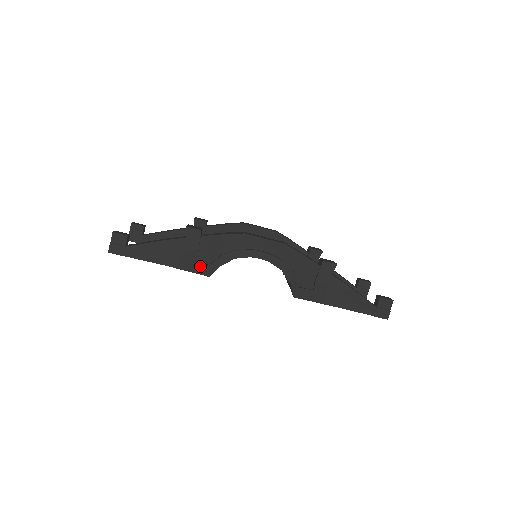
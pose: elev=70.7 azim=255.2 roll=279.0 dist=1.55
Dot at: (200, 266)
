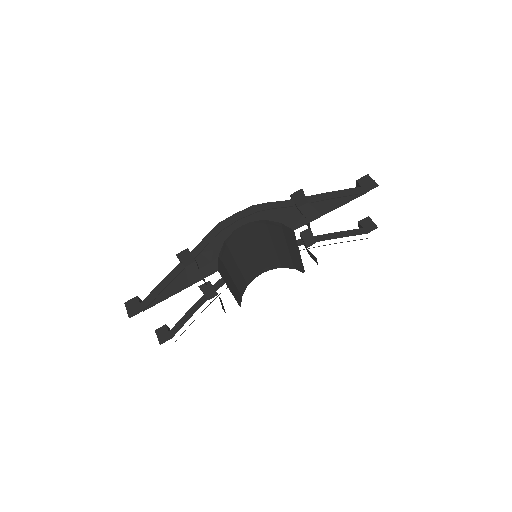
Dot at: (205, 269)
